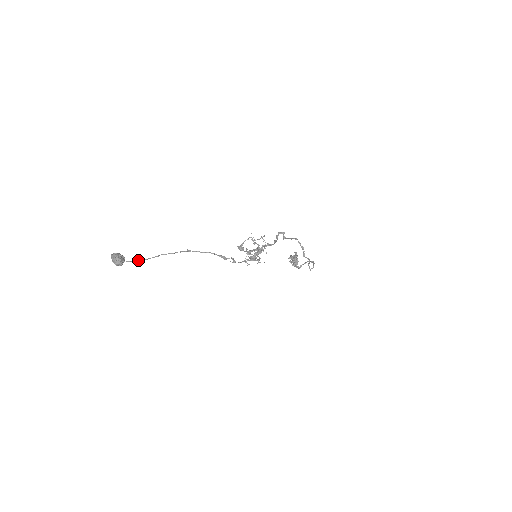
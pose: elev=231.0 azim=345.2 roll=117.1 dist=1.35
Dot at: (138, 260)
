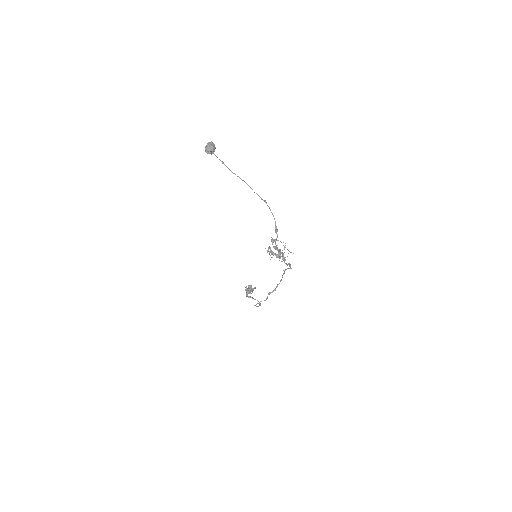
Dot at: occluded
